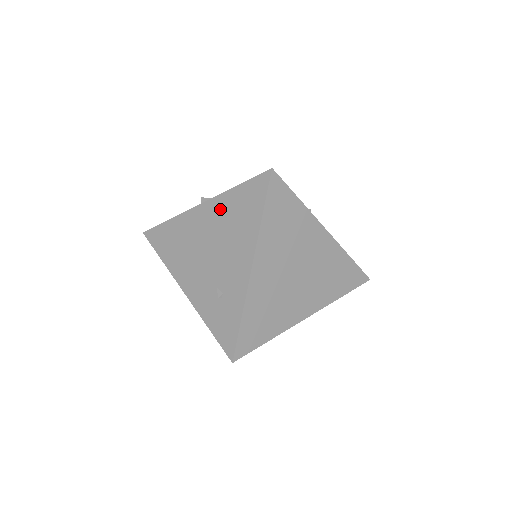
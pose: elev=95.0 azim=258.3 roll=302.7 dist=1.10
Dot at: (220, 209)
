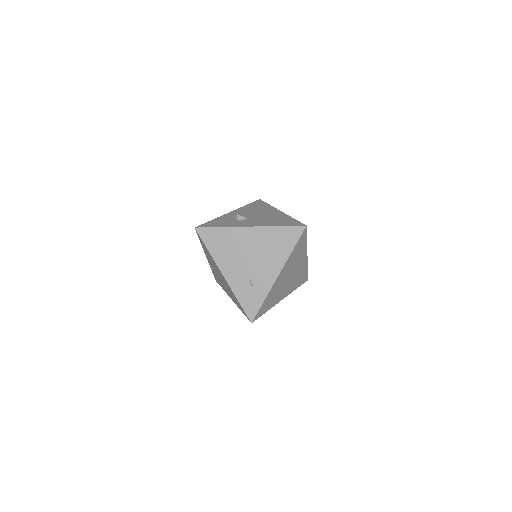
Dot at: (265, 235)
